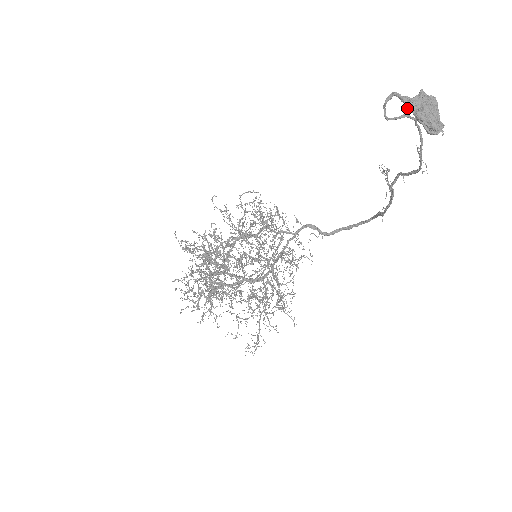
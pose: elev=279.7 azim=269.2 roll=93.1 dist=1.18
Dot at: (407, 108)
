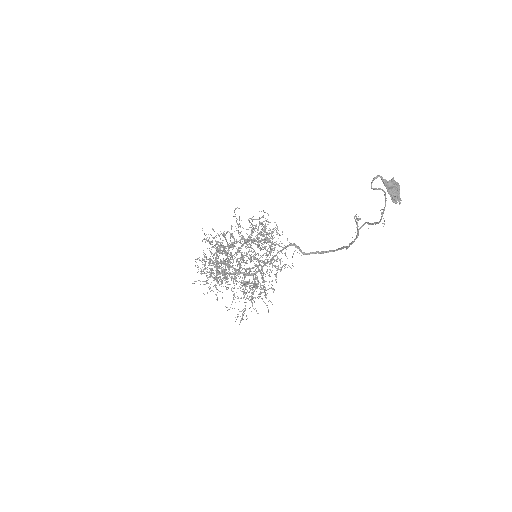
Dot at: (384, 185)
